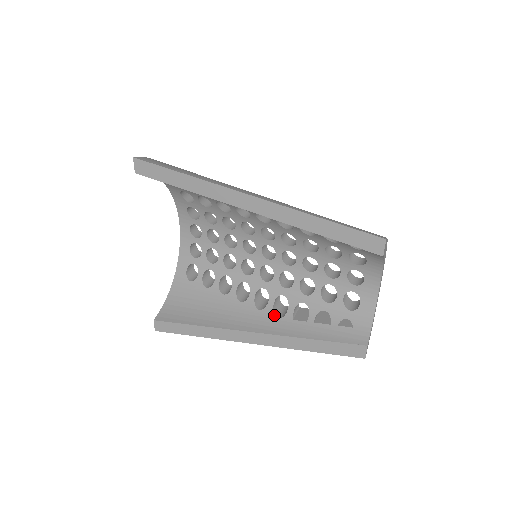
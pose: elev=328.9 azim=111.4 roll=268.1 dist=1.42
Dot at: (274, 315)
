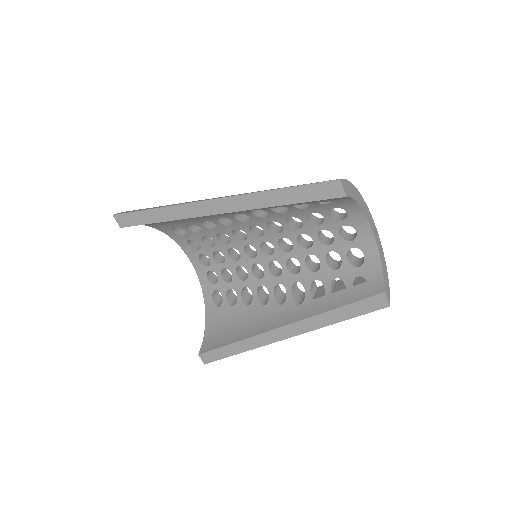
Dot at: (295, 303)
